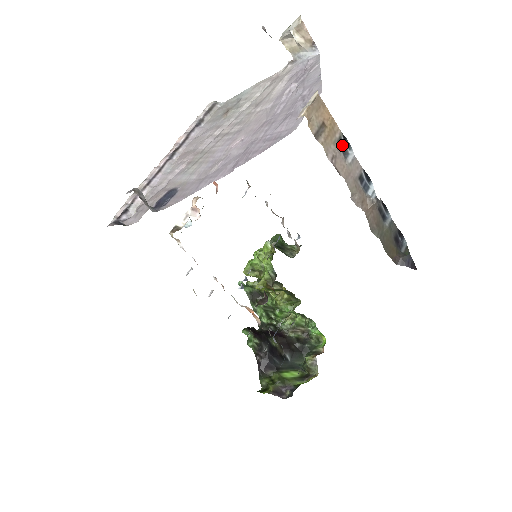
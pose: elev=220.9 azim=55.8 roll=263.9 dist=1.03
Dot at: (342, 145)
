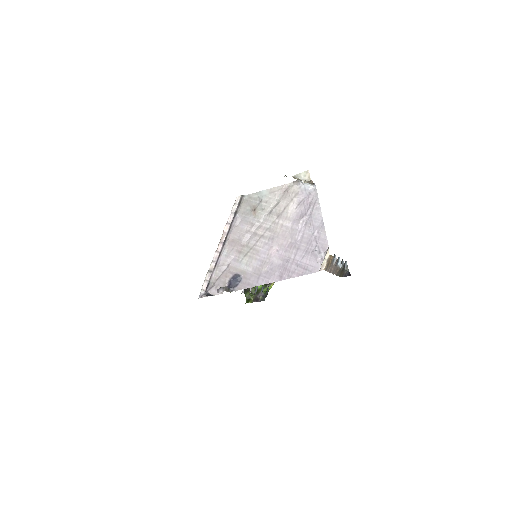
Dot at: (333, 259)
